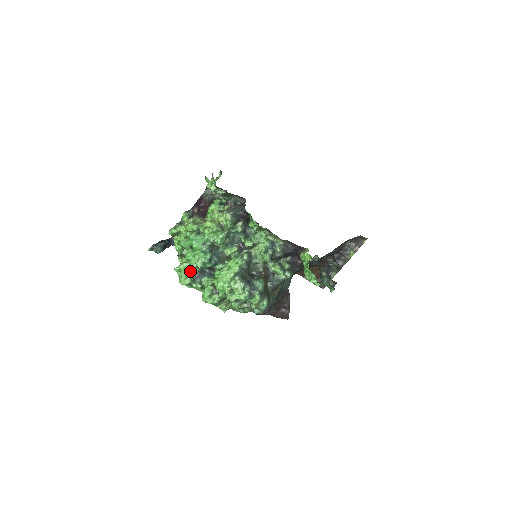
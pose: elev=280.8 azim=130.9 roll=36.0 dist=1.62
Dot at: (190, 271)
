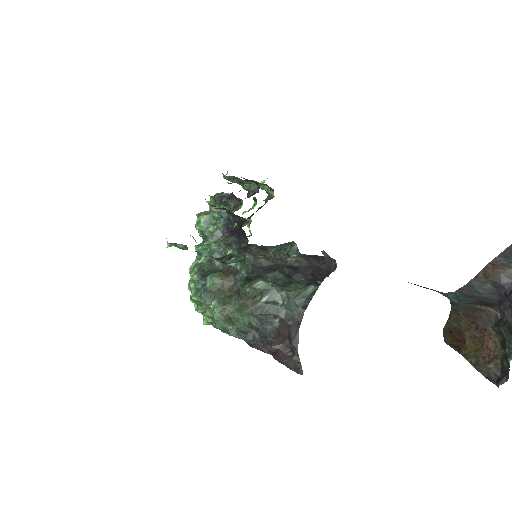
Dot at: occluded
